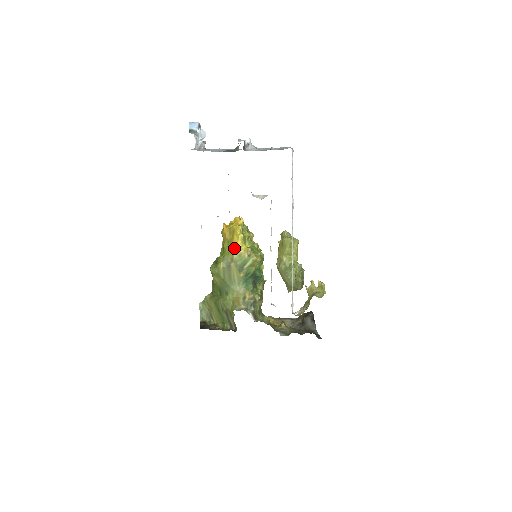
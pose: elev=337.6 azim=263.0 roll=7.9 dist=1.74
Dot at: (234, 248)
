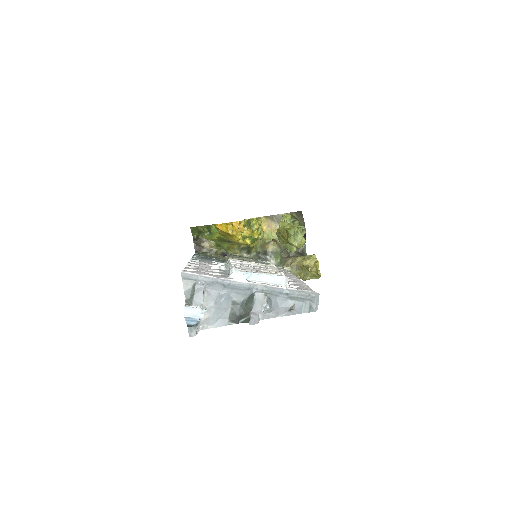
Dot at: (231, 239)
